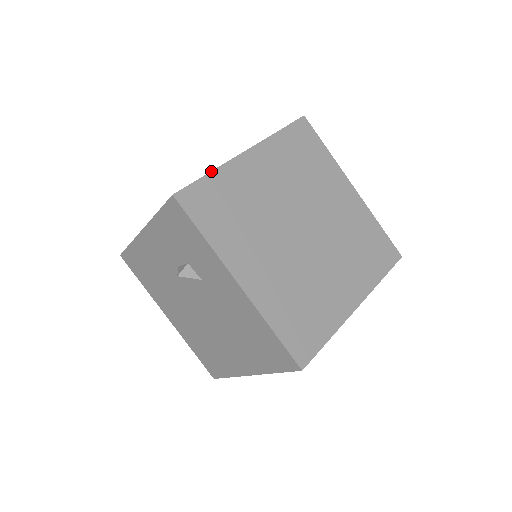
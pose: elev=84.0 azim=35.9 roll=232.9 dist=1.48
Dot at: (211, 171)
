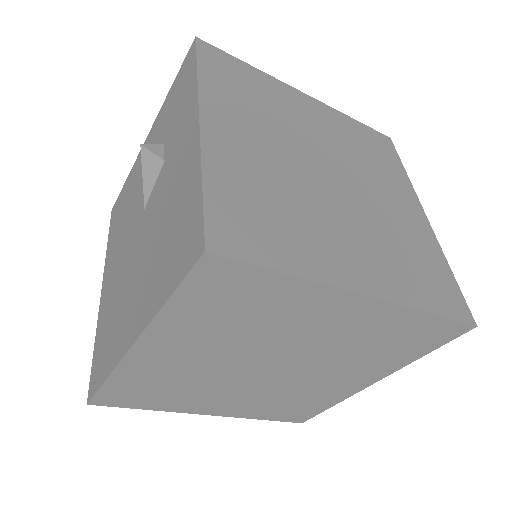
Dot at: occluded
